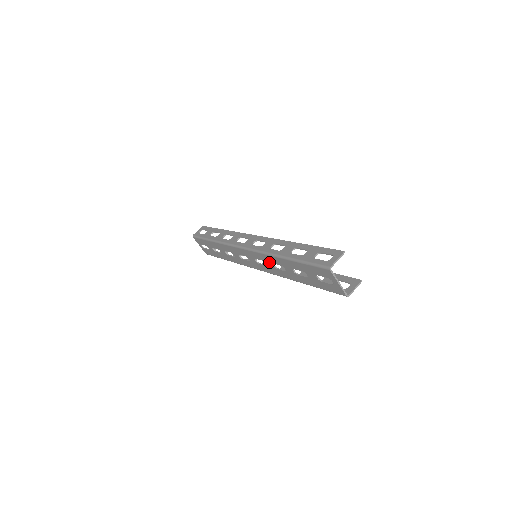
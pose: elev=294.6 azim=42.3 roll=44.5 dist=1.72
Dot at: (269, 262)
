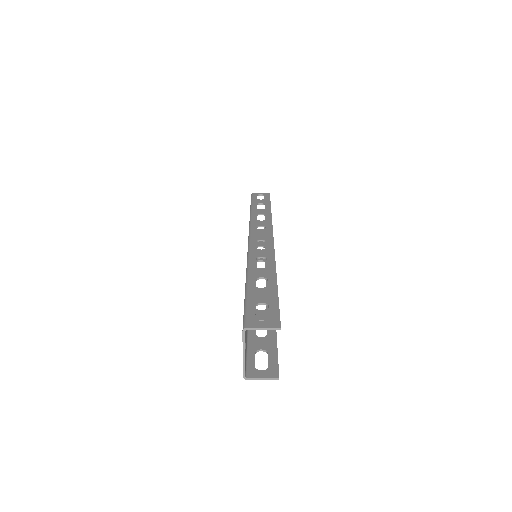
Dot at: occluded
